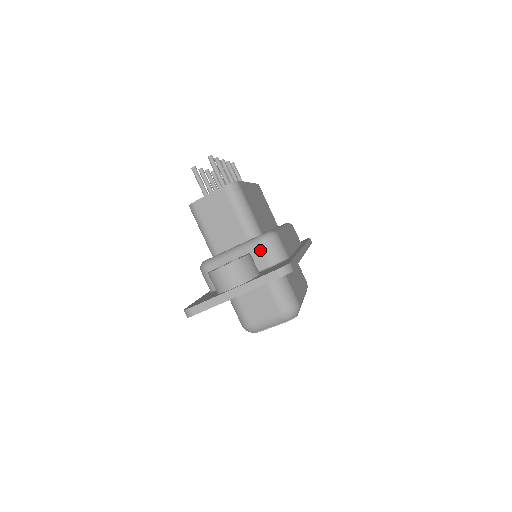
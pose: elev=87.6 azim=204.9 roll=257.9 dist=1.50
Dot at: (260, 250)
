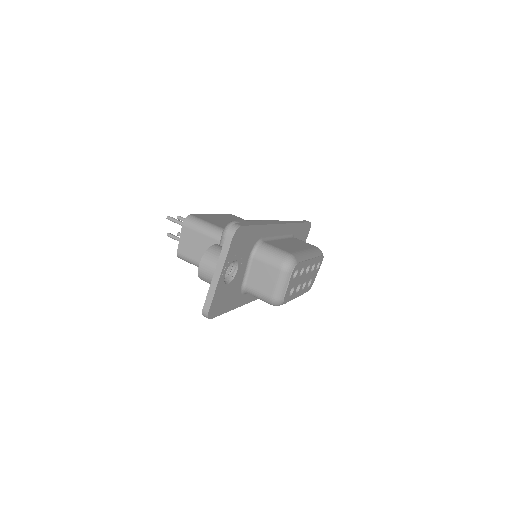
Dot at: occluded
